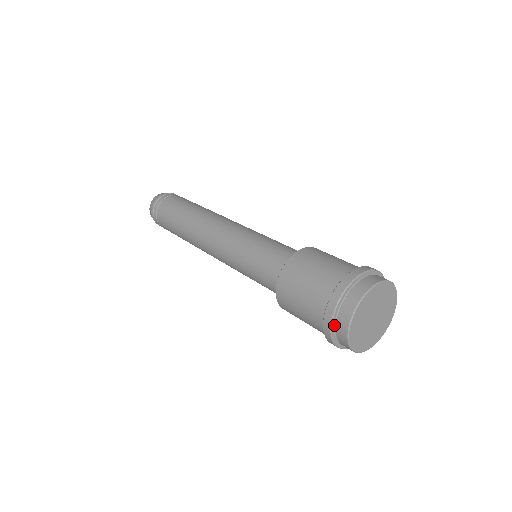
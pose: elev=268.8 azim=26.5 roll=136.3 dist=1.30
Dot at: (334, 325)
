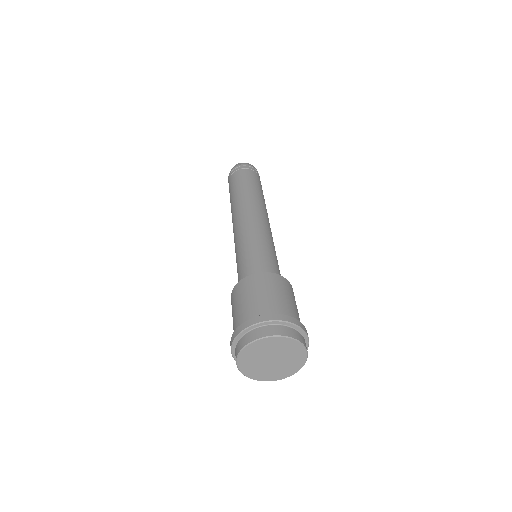
Dot at: (246, 332)
